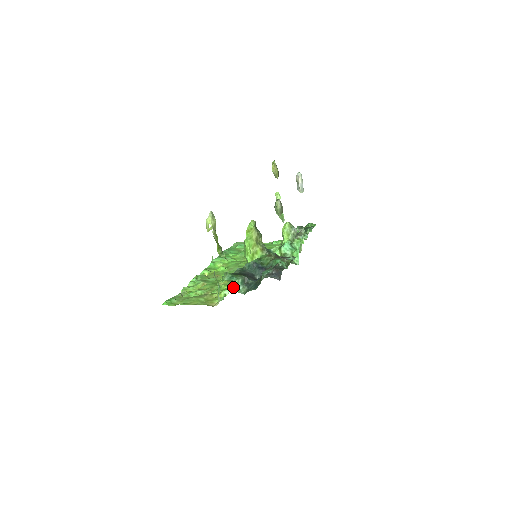
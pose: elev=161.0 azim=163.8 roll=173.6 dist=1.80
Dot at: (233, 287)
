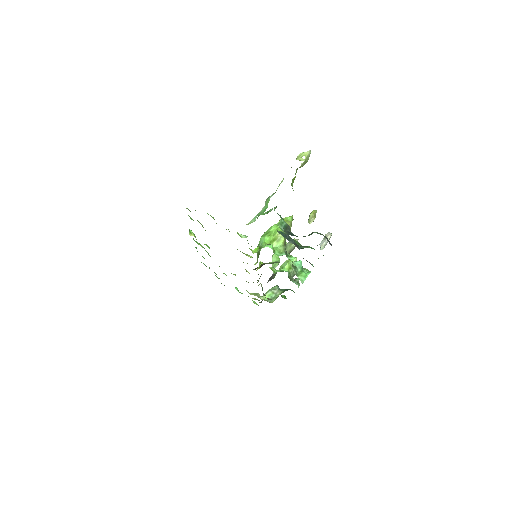
Dot at: occluded
